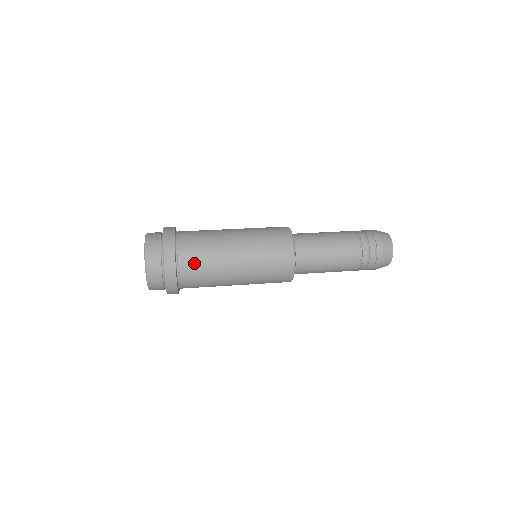
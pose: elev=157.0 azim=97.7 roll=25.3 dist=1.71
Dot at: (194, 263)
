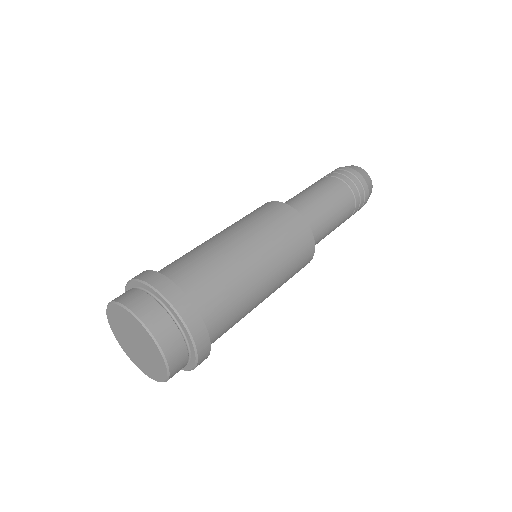
Dot at: (212, 292)
